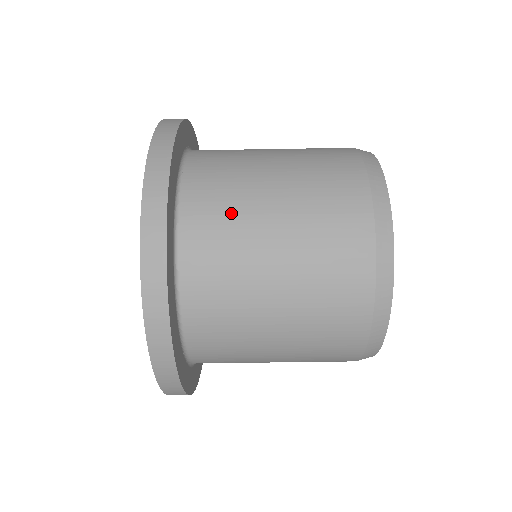
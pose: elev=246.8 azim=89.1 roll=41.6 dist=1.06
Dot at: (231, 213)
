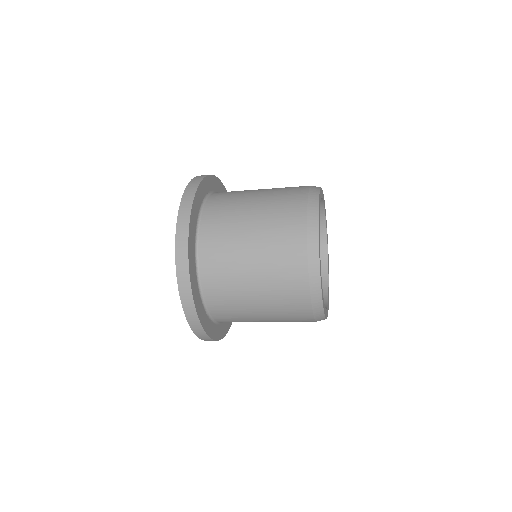
Dot at: (226, 249)
